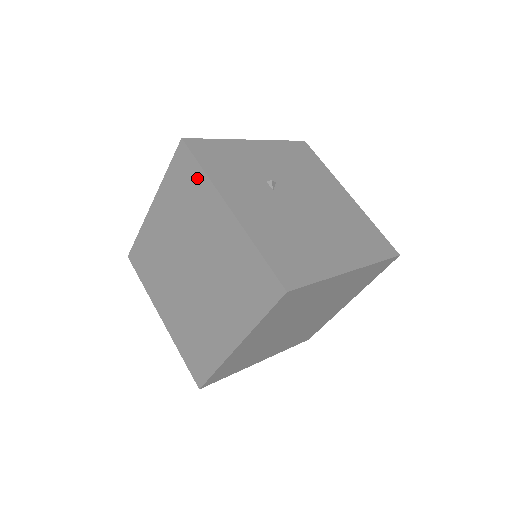
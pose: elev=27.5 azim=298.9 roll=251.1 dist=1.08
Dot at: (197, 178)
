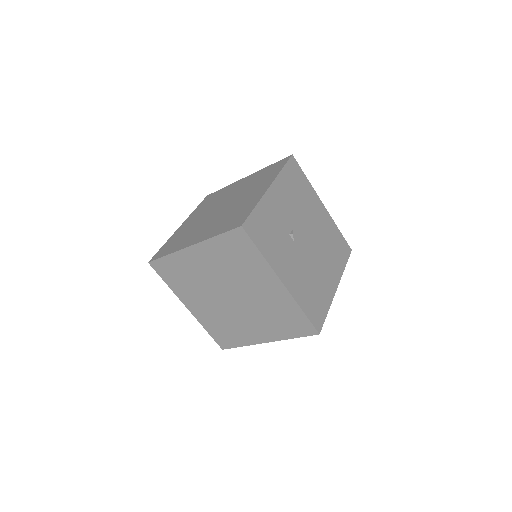
Dot at: (253, 255)
